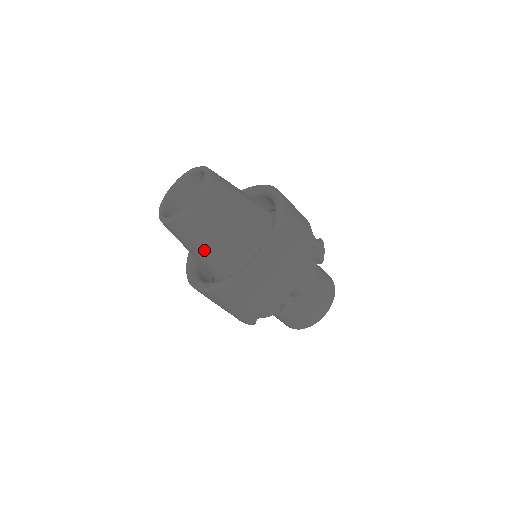
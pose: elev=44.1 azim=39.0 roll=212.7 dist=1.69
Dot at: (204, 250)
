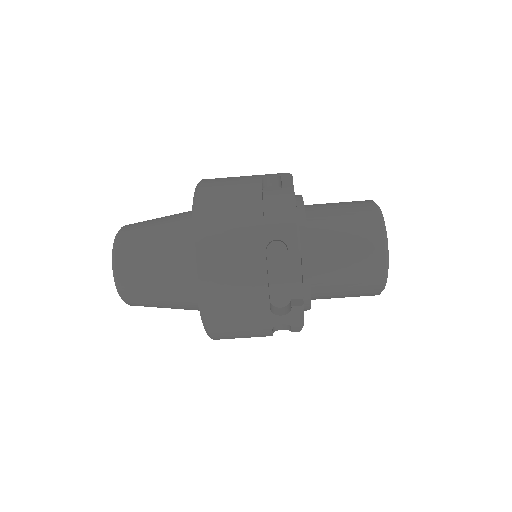
Dot at: (166, 280)
